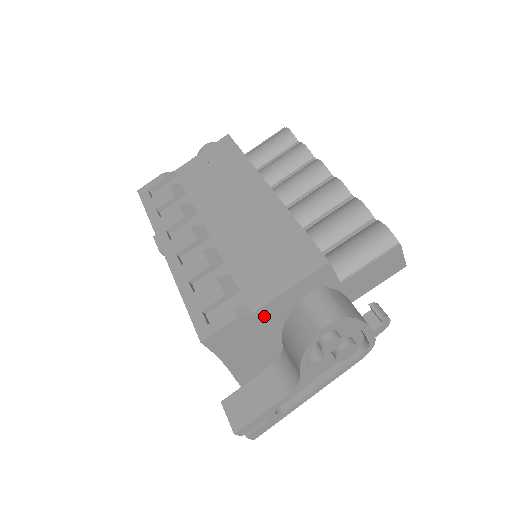
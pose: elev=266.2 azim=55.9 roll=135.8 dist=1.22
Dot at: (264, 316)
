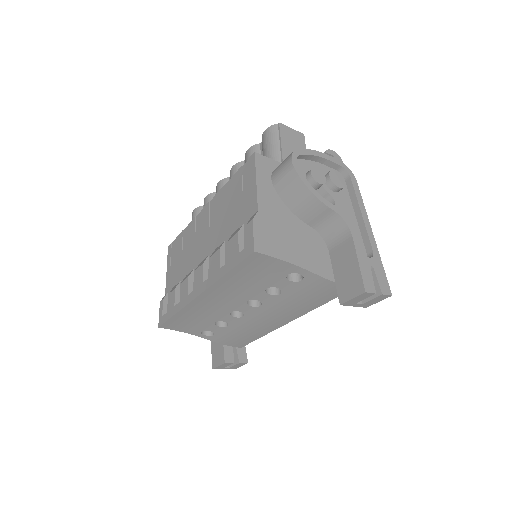
Dot at: (268, 210)
